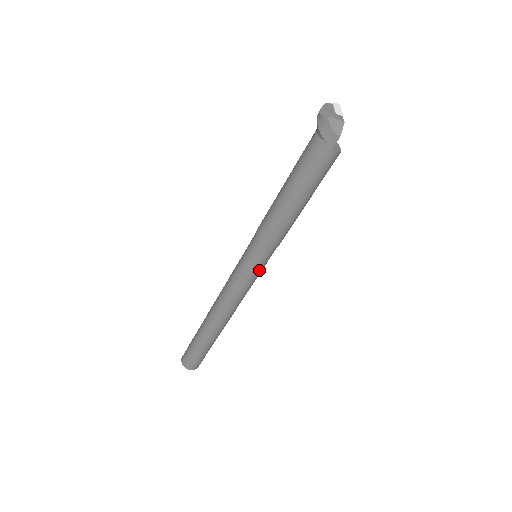
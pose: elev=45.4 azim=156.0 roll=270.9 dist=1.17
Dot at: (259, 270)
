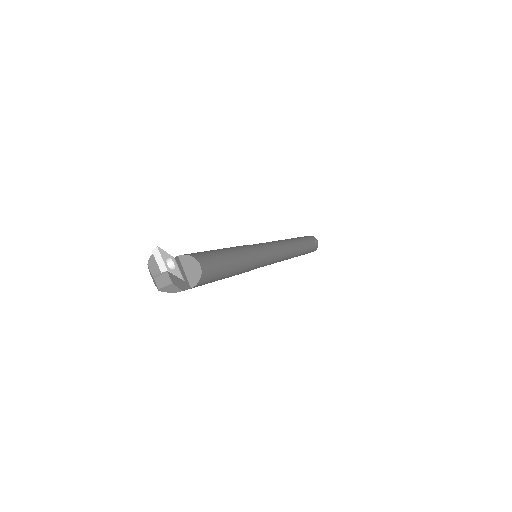
Dot at: (267, 263)
